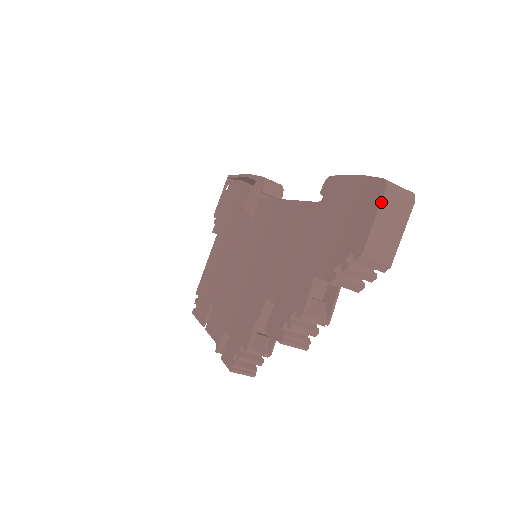
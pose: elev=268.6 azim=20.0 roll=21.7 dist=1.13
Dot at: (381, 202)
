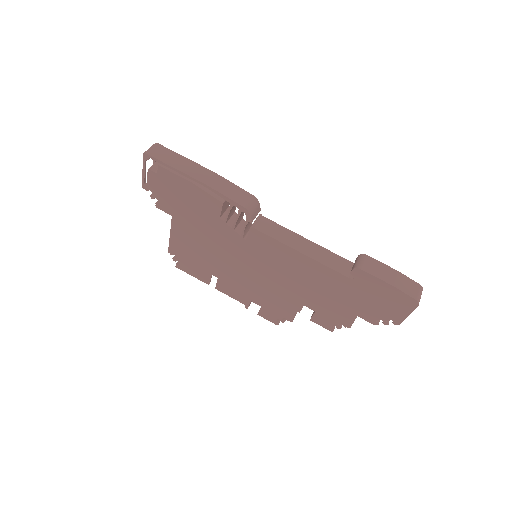
Dot at: occluded
